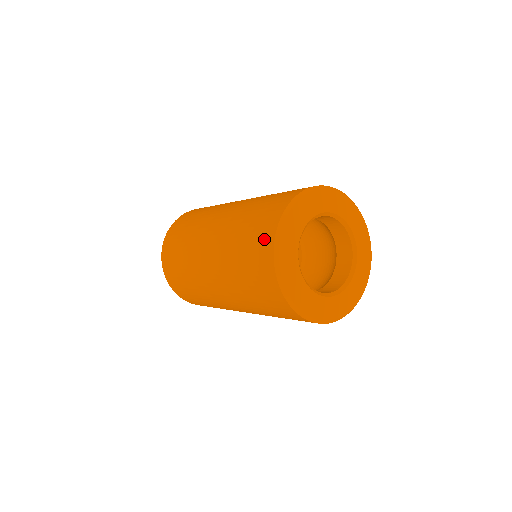
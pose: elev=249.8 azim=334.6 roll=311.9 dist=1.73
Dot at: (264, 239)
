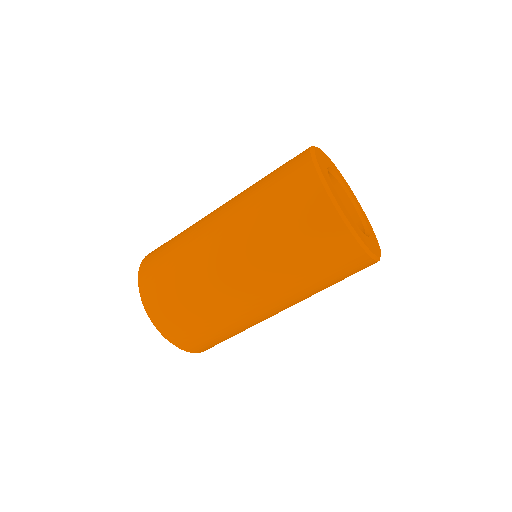
Dot at: (310, 196)
